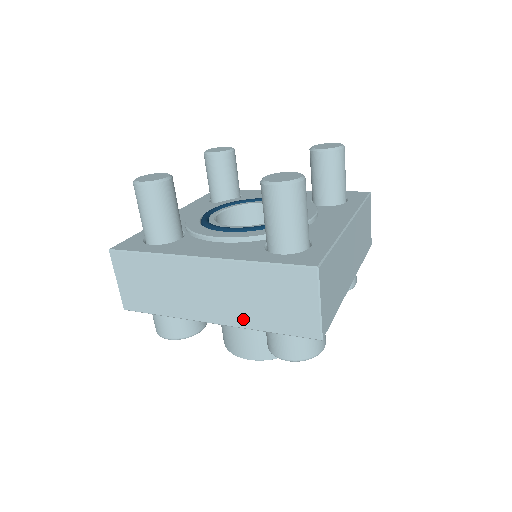
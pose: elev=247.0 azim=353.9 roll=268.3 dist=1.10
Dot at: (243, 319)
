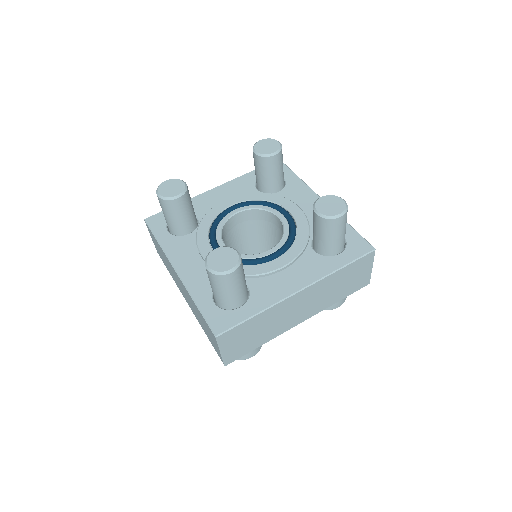
Dot at: (324, 306)
